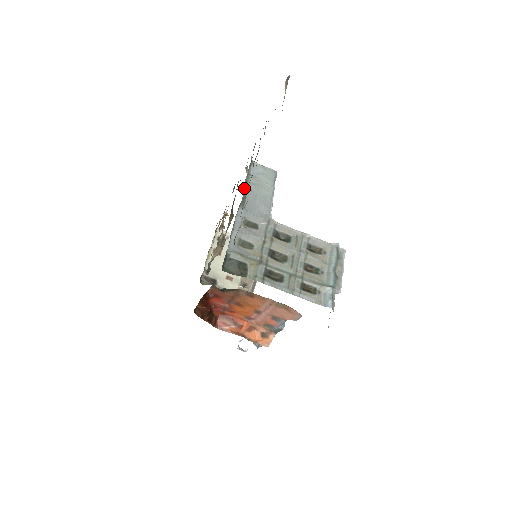
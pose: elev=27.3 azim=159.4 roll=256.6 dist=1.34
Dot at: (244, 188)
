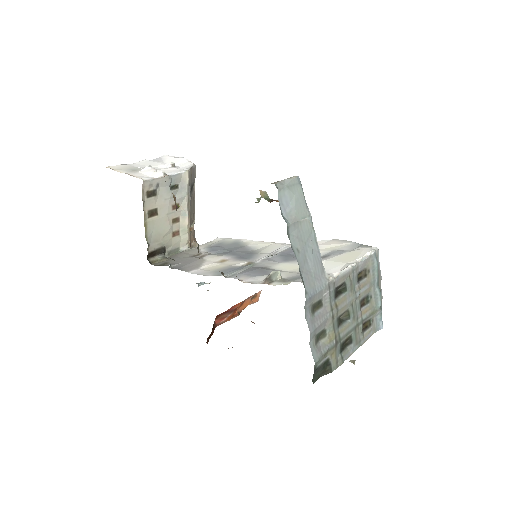
Dot at: occluded
